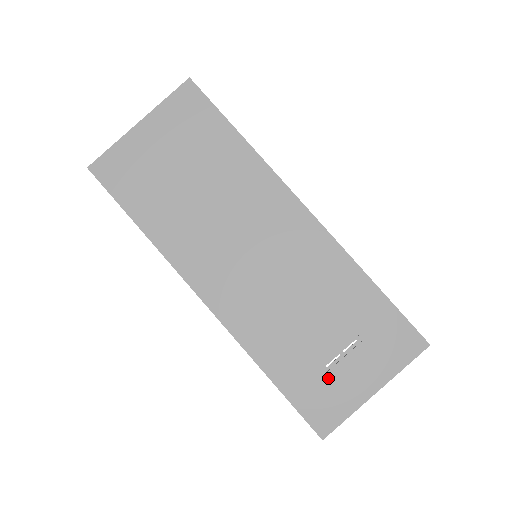
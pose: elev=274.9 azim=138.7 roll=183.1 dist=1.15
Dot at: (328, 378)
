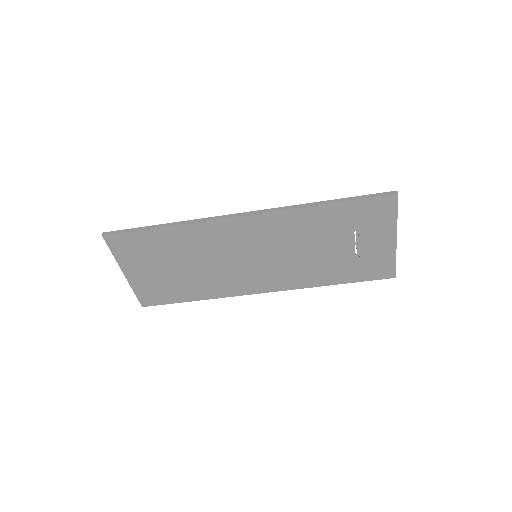
Dot at: (364, 258)
